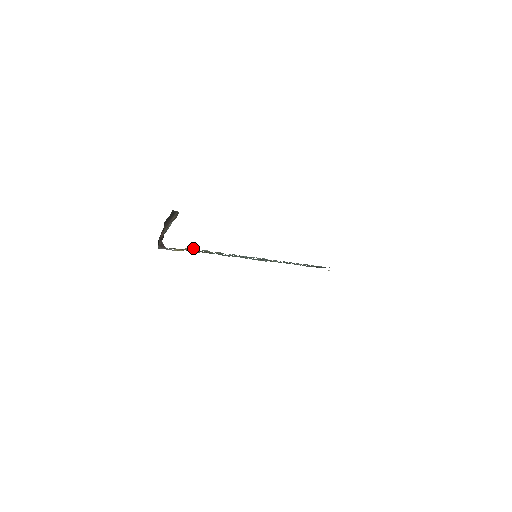
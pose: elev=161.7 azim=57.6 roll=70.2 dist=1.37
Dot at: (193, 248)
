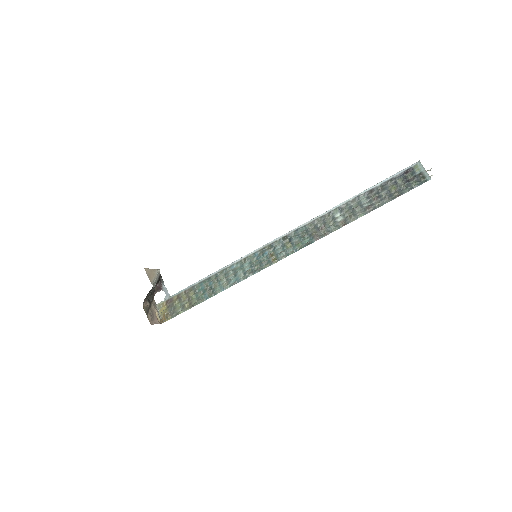
Dot at: occluded
